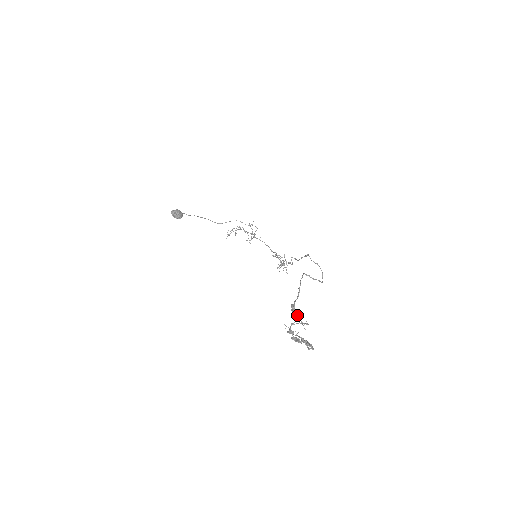
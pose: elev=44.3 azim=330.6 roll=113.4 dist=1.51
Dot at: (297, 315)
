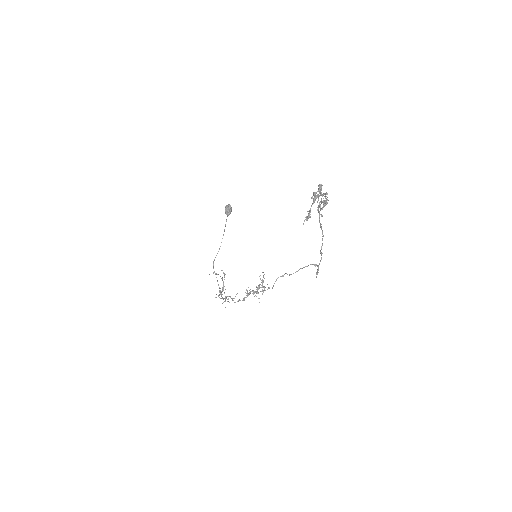
Dot at: occluded
